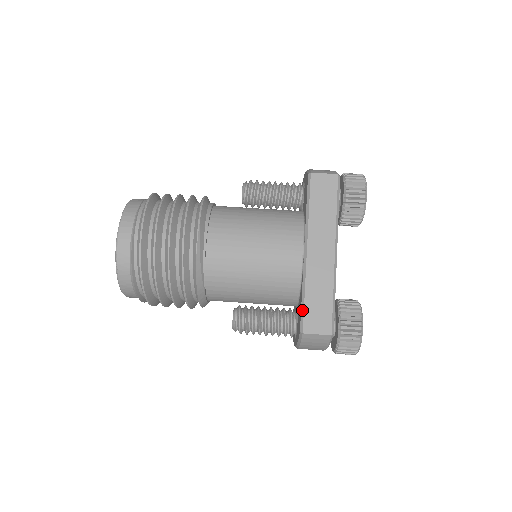
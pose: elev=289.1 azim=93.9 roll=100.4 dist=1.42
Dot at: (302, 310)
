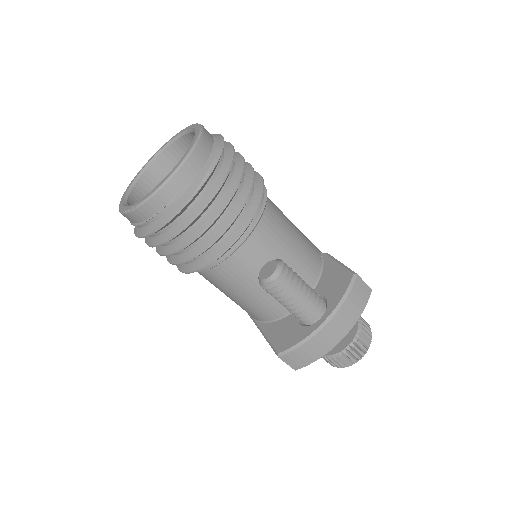
Dot at: occluded
